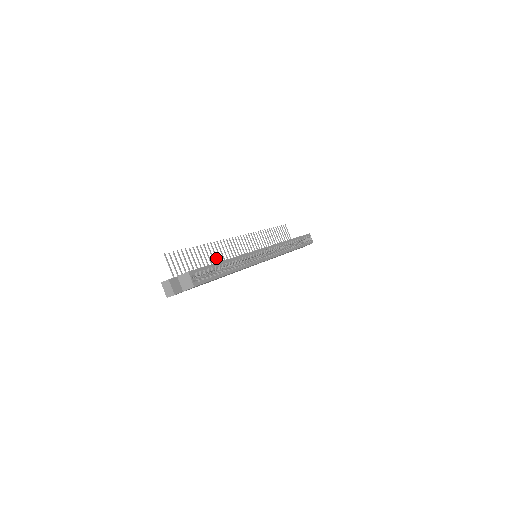
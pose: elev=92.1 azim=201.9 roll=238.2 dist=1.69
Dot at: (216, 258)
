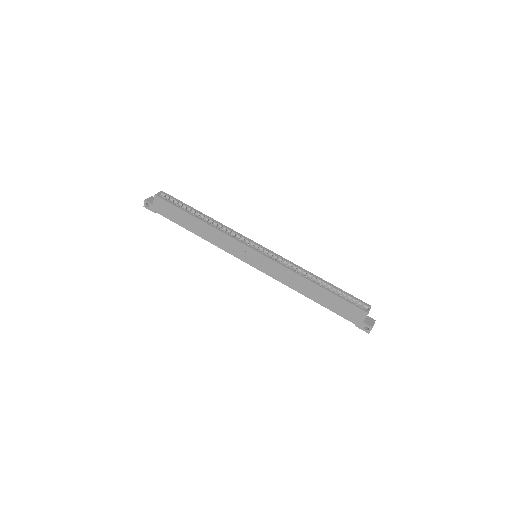
Dot at: occluded
